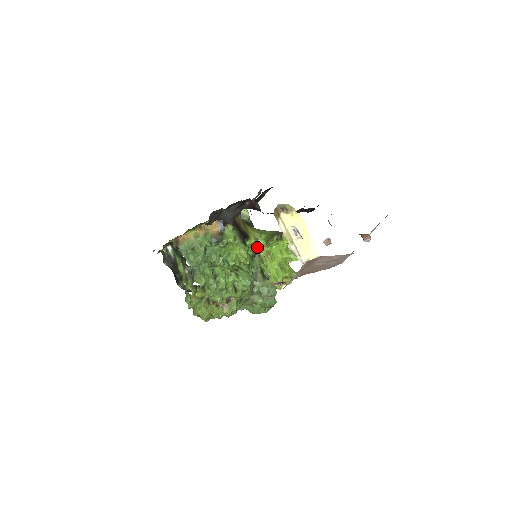
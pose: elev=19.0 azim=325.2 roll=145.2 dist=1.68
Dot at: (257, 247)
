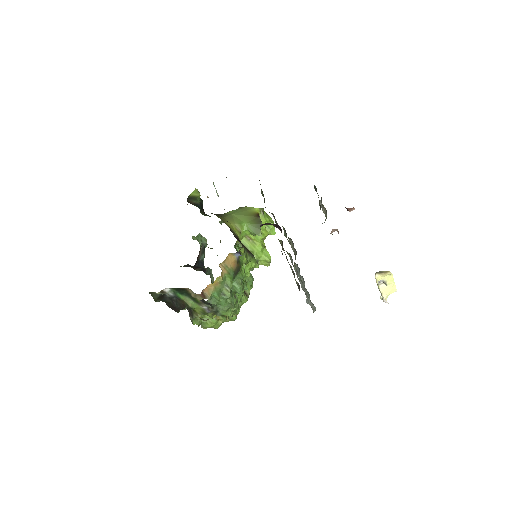
Dot at: (241, 239)
